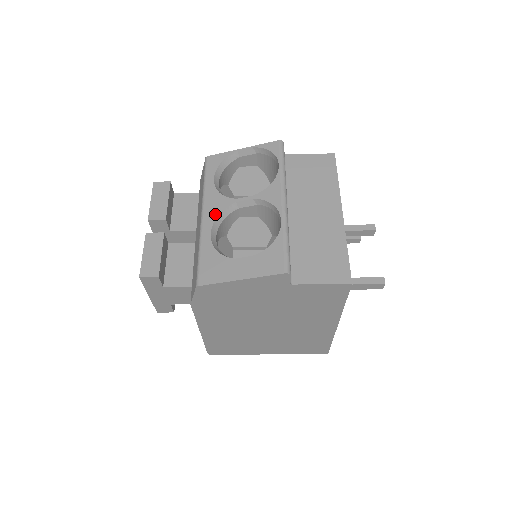
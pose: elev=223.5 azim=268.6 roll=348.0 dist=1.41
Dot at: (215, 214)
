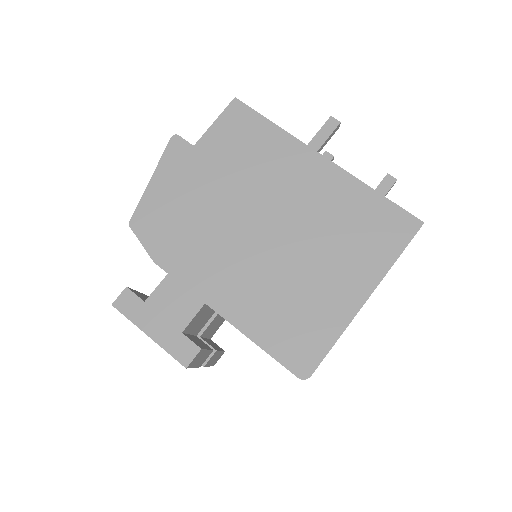
Dot at: occluded
